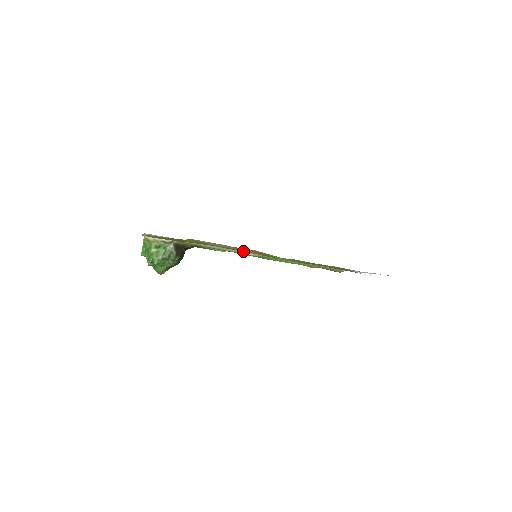
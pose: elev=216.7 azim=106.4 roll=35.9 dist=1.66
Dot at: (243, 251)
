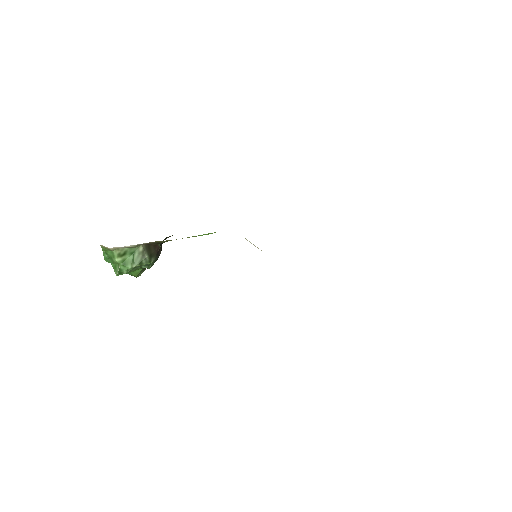
Dot at: occluded
